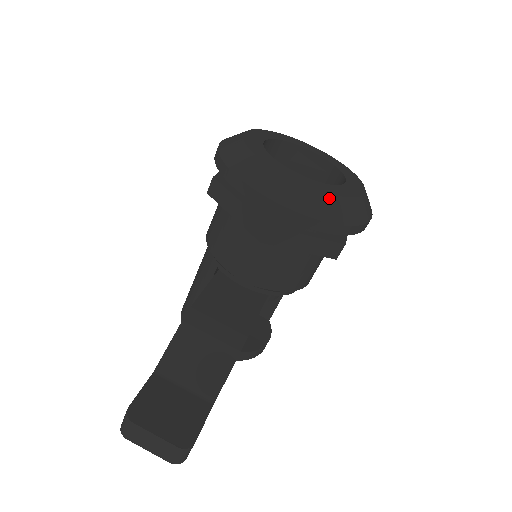
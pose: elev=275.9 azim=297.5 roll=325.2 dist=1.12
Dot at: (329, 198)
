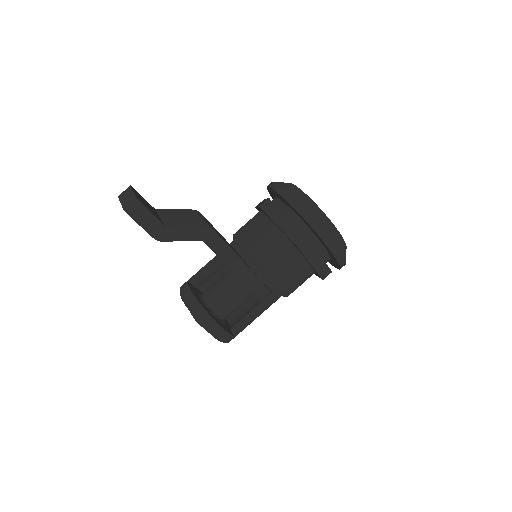
Dot at: (309, 200)
